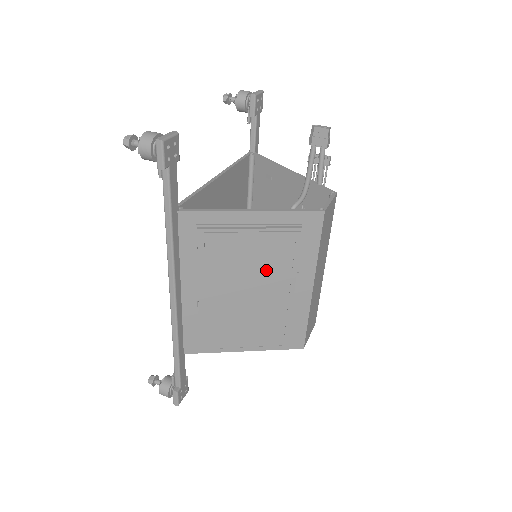
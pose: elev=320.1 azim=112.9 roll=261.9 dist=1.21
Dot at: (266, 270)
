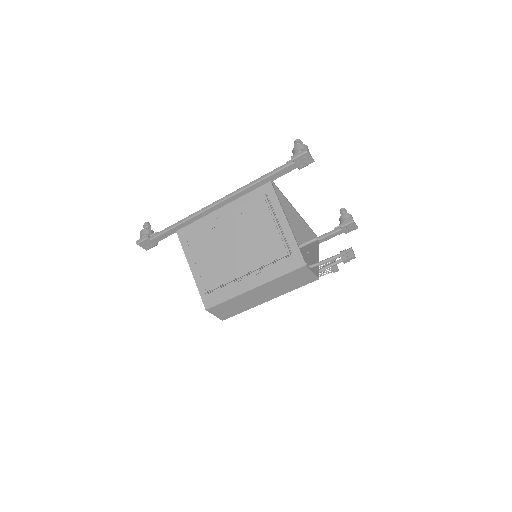
Dot at: (255, 247)
